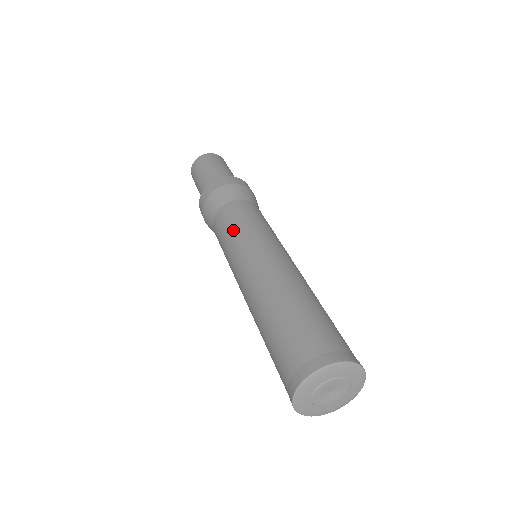
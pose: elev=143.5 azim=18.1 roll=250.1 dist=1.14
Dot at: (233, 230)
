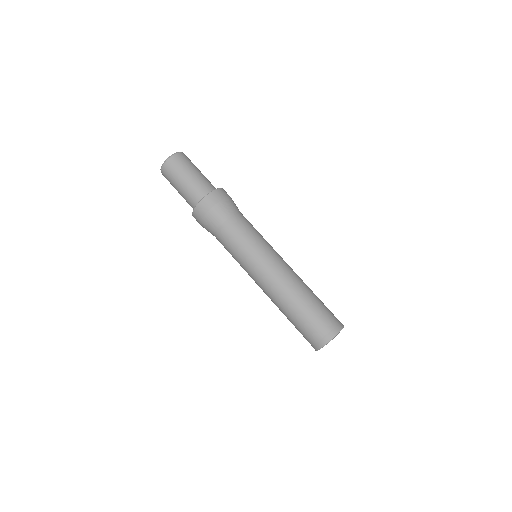
Dot at: (252, 239)
